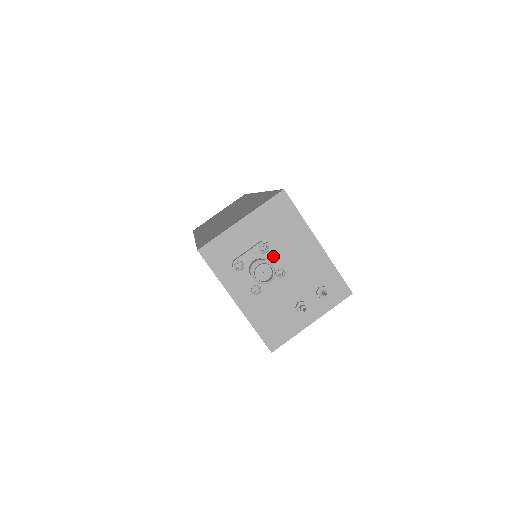
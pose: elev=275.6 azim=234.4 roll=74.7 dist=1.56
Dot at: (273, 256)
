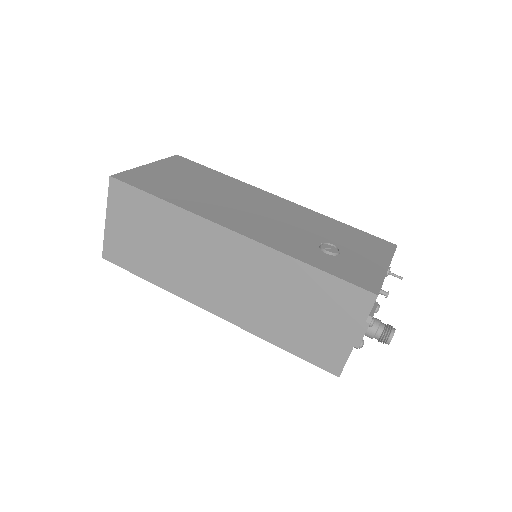
Dot at: occluded
